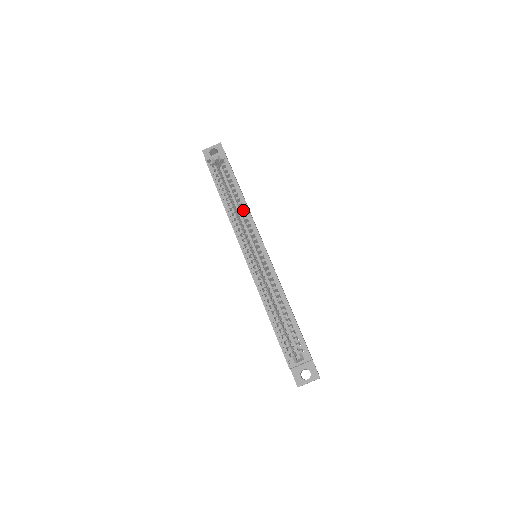
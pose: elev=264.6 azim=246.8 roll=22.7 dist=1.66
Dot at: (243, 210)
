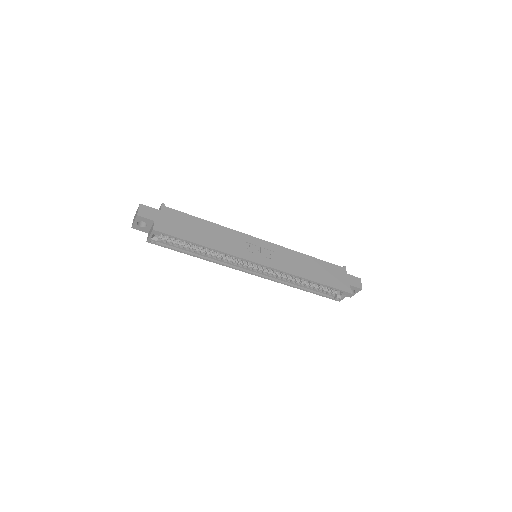
Dot at: occluded
